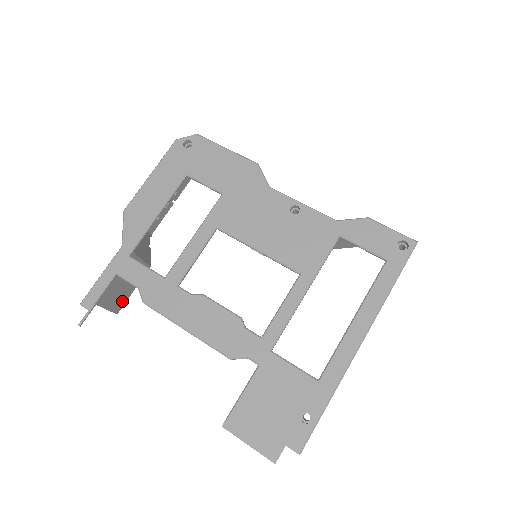
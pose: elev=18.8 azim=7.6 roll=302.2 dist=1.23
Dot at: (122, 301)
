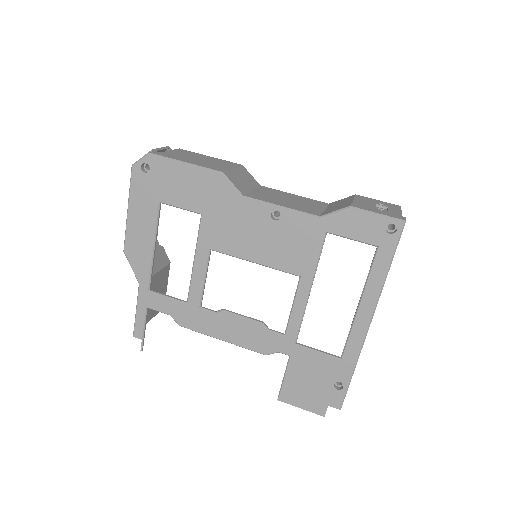
Dot at: occluded
